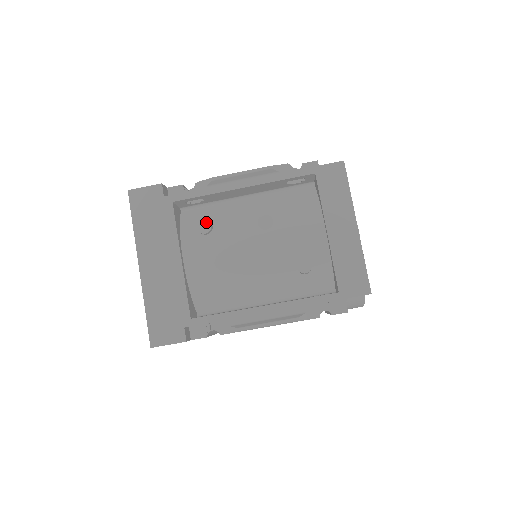
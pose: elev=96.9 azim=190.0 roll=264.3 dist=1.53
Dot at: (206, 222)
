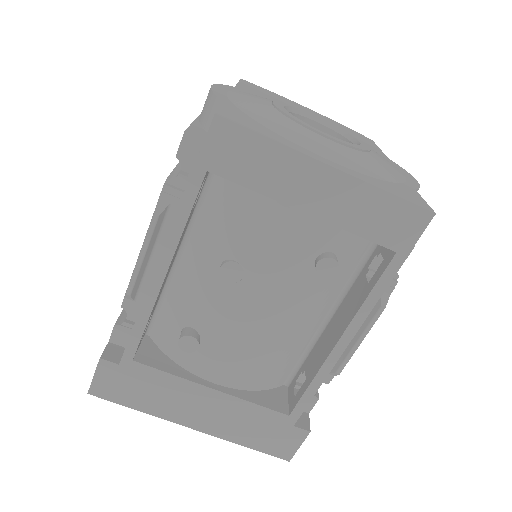
Dot at: (184, 339)
